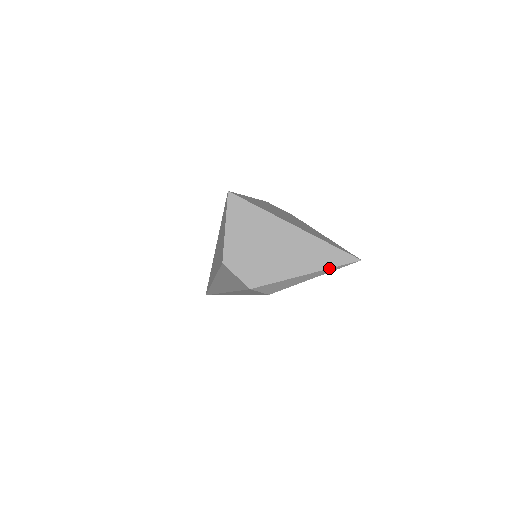
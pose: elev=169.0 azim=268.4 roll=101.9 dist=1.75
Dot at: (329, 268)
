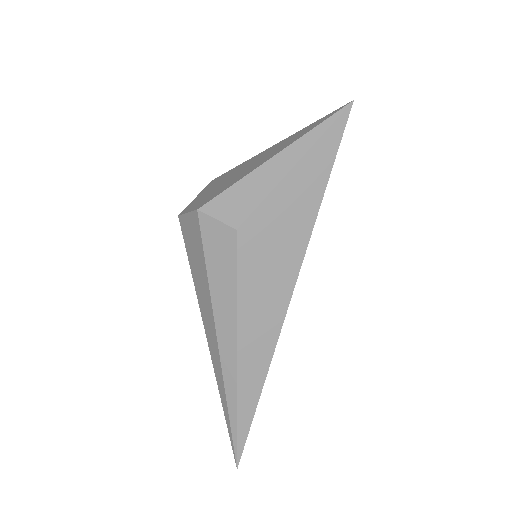
Dot at: (307, 132)
